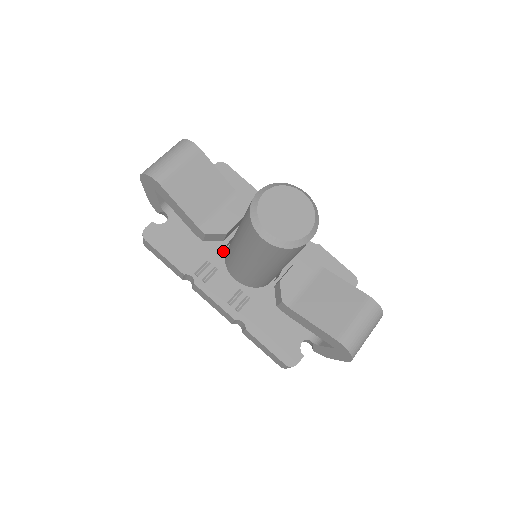
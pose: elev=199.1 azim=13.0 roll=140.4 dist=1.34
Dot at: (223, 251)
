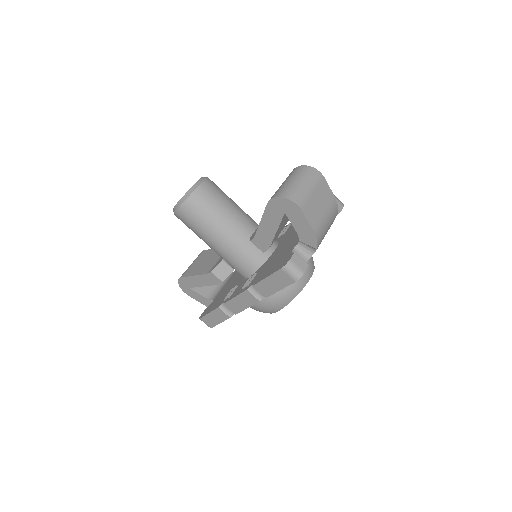
Dot at: occluded
